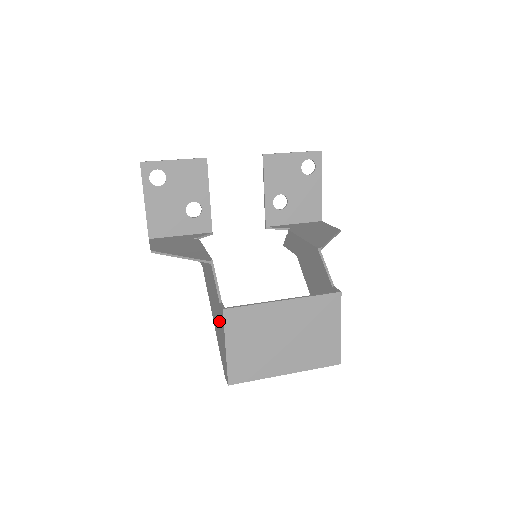
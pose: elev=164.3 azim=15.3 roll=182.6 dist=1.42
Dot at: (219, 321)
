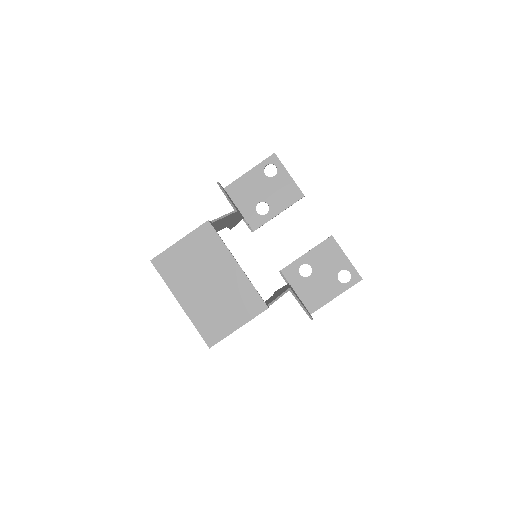
Dot at: occluded
